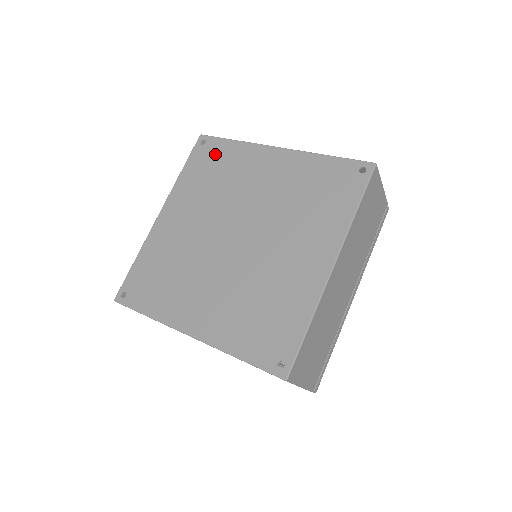
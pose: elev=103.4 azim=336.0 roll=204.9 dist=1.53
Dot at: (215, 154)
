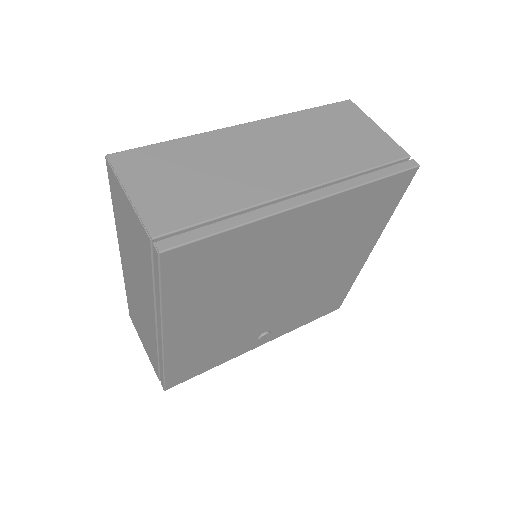
Dot at: occluded
